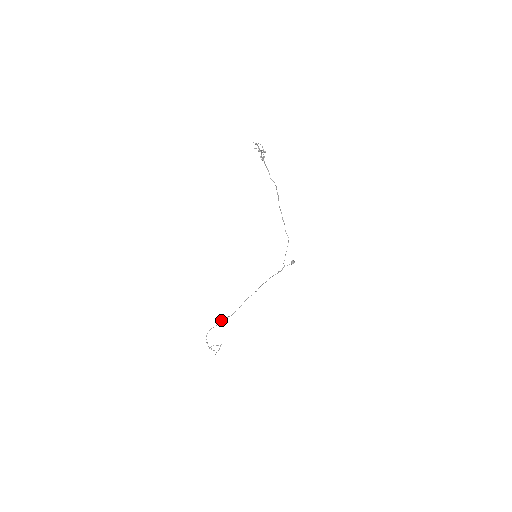
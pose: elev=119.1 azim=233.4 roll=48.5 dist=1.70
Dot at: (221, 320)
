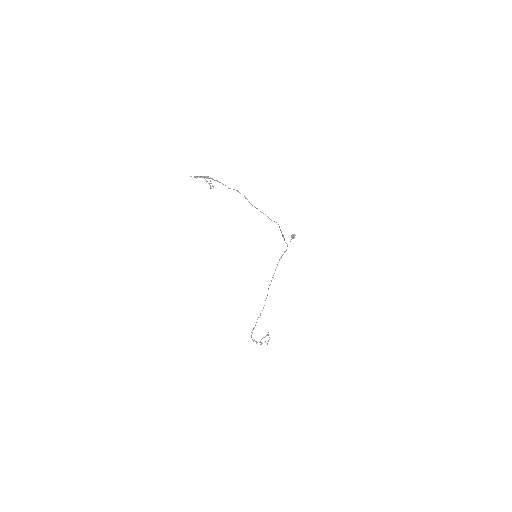
Dot at: occluded
